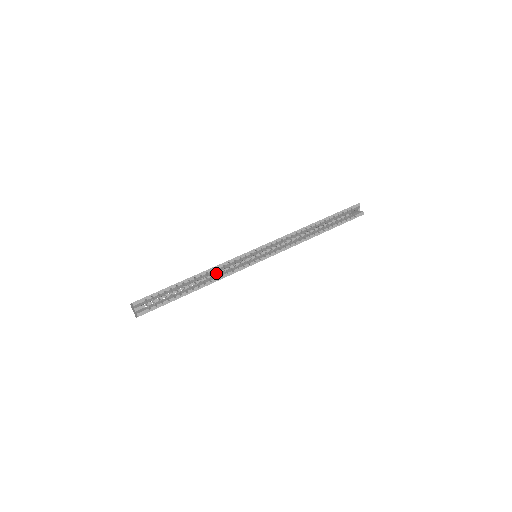
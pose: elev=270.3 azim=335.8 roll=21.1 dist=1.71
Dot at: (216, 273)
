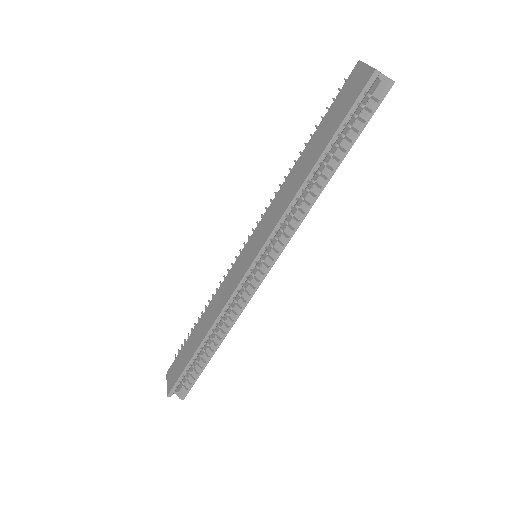
Dot at: occluded
